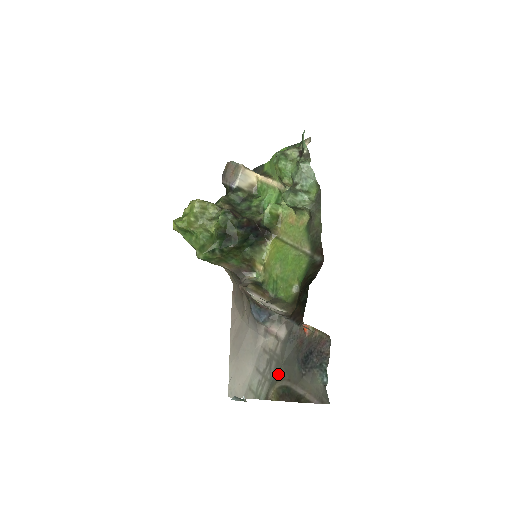
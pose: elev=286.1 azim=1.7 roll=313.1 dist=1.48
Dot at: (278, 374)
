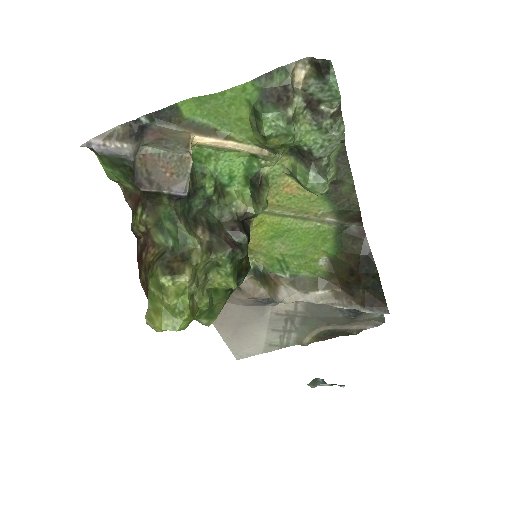
Dot at: (309, 325)
